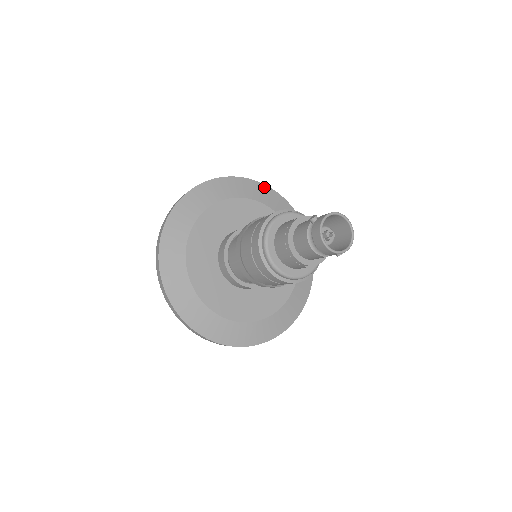
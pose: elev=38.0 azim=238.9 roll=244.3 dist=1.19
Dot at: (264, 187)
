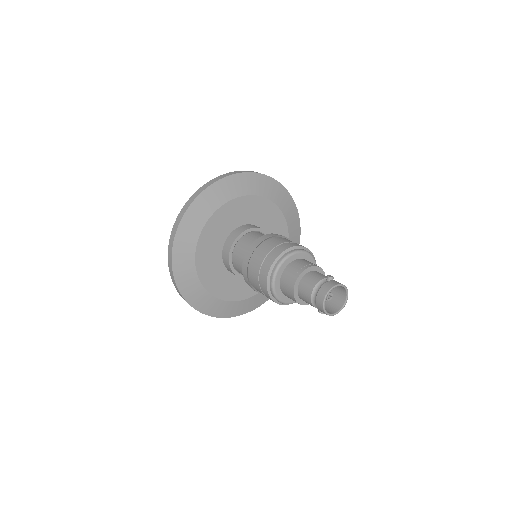
Dot at: (298, 218)
